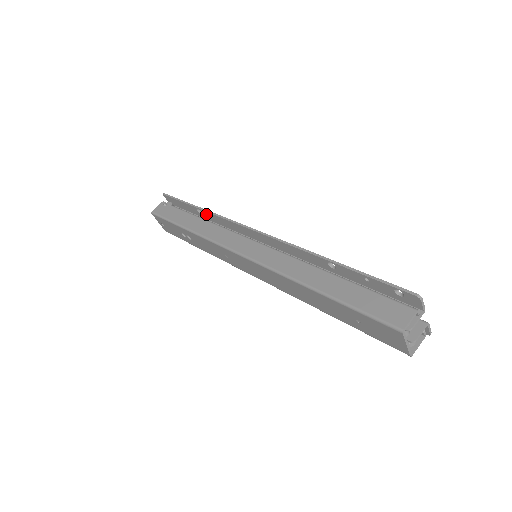
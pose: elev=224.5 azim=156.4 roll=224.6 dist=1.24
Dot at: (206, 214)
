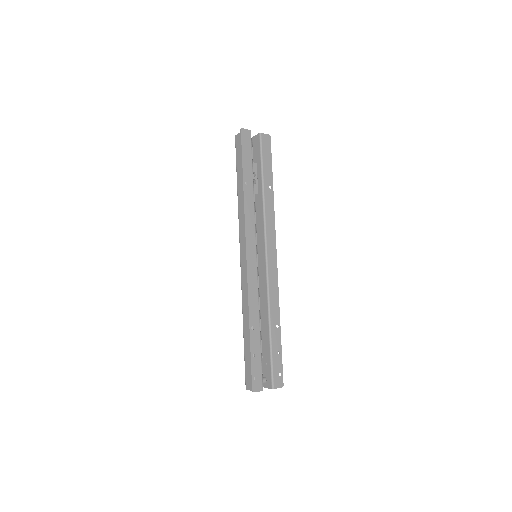
Dot at: (246, 193)
